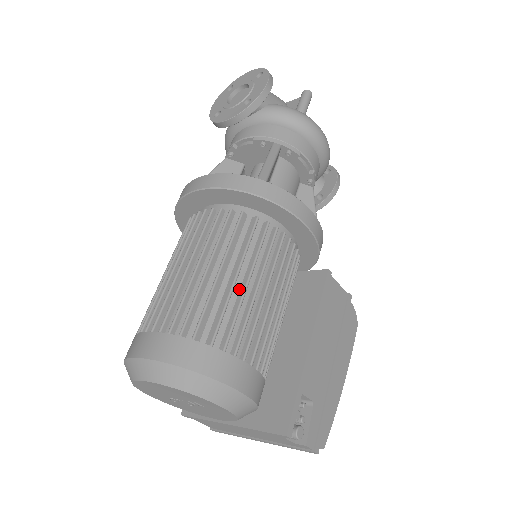
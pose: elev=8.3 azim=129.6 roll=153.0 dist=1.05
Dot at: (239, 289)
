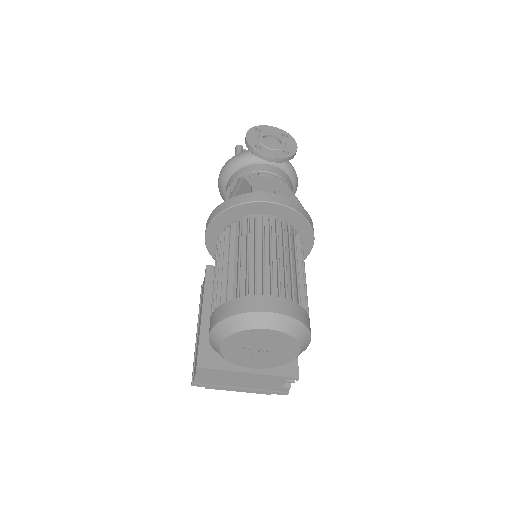
Dot at: occluded
